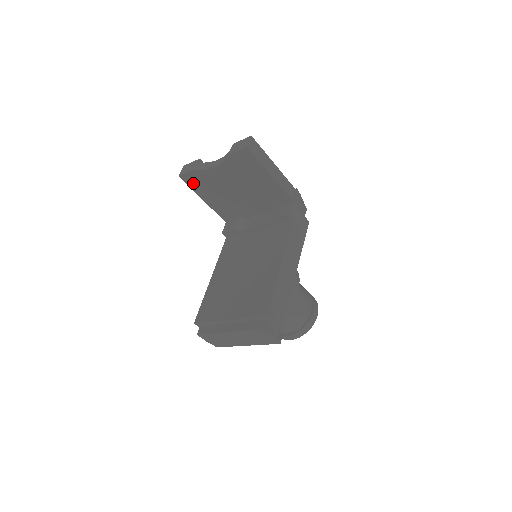
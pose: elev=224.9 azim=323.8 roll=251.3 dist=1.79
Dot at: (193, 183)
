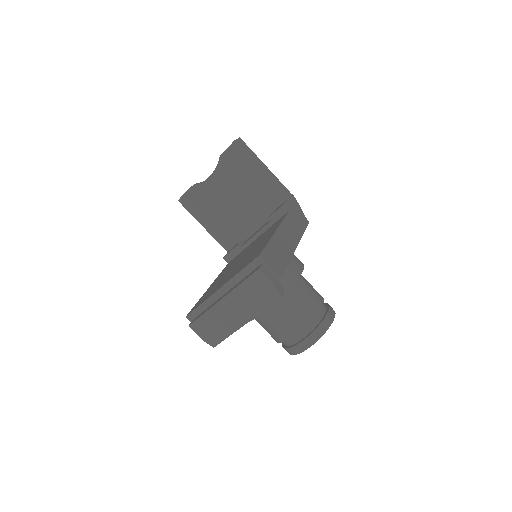
Dot at: (192, 205)
